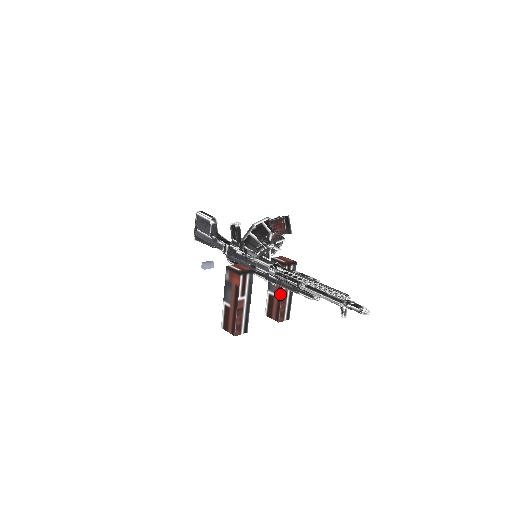
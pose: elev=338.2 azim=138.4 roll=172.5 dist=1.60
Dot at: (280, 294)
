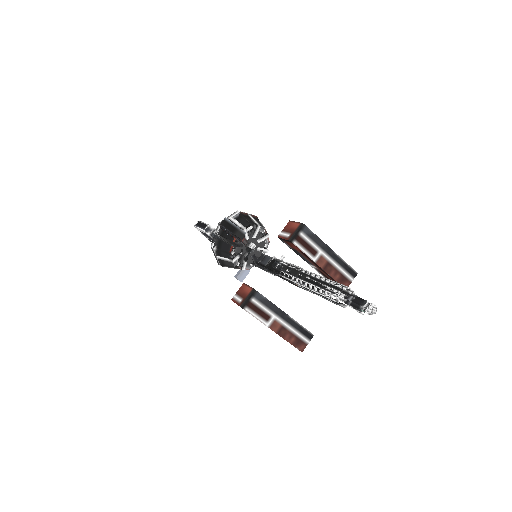
Dot at: (318, 267)
